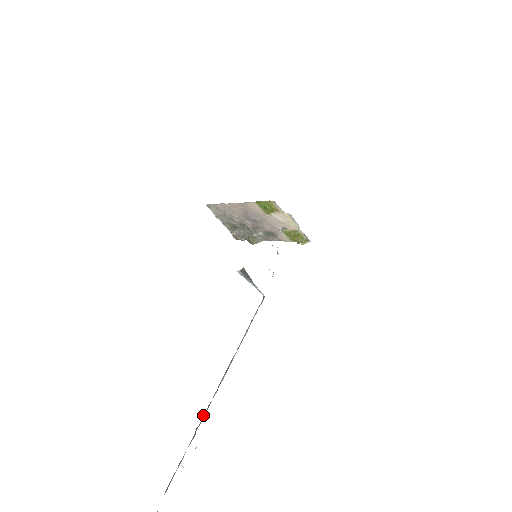
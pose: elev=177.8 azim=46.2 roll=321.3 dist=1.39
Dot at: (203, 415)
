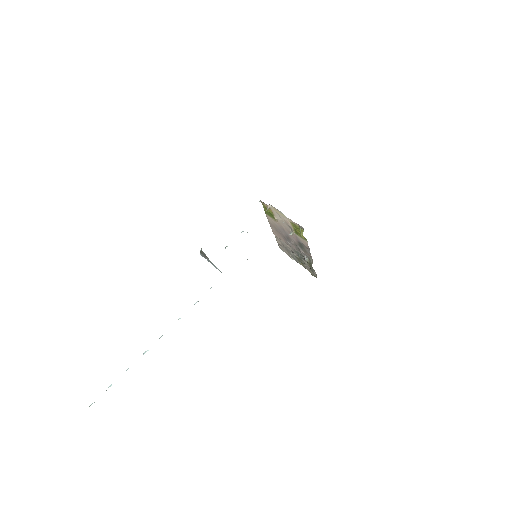
Dot at: occluded
